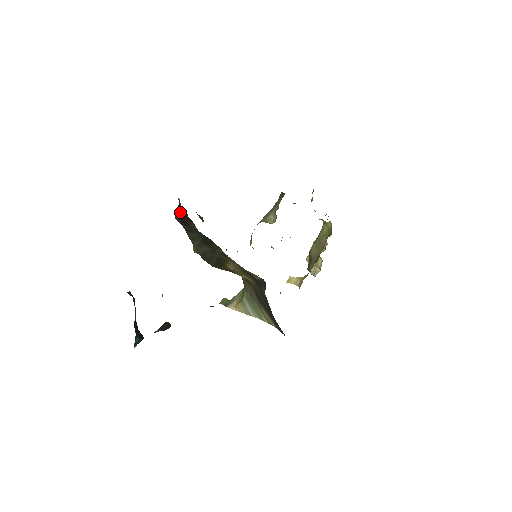
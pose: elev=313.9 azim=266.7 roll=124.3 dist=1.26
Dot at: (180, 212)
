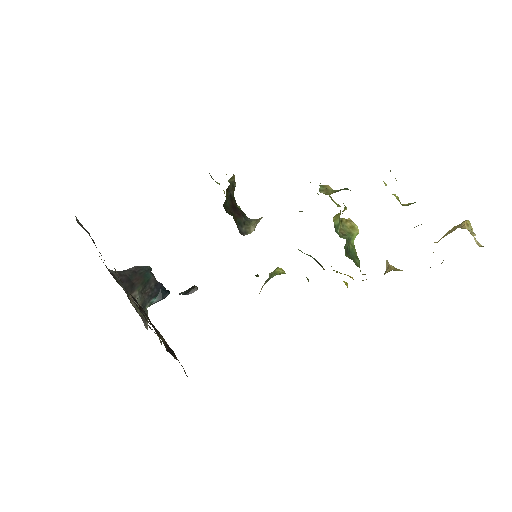
Dot at: occluded
